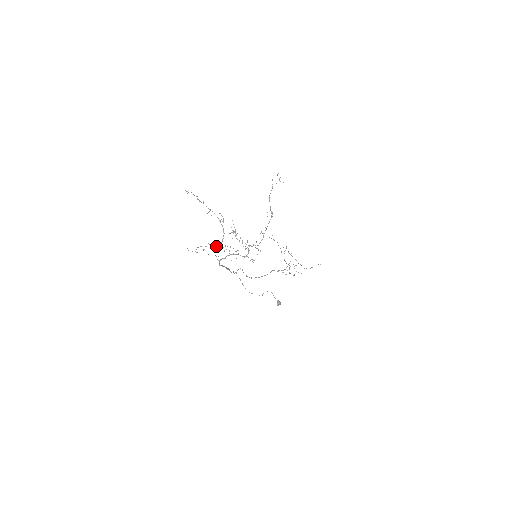
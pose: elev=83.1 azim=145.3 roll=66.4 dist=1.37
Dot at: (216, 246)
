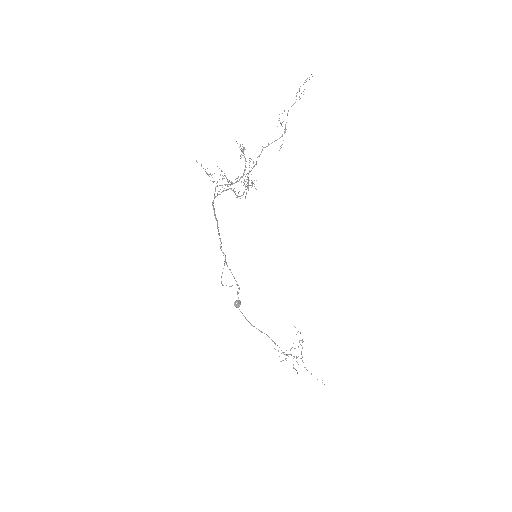
Dot at: occluded
